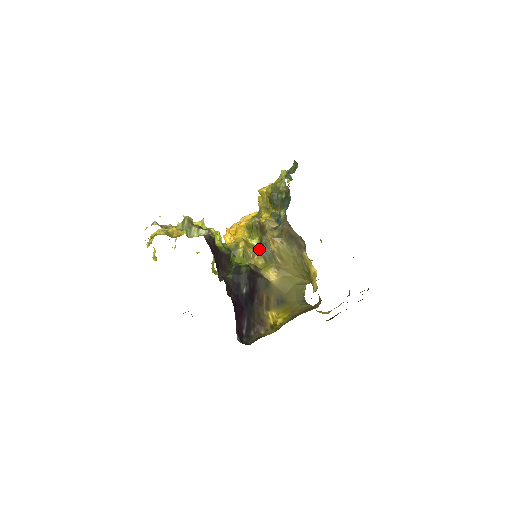
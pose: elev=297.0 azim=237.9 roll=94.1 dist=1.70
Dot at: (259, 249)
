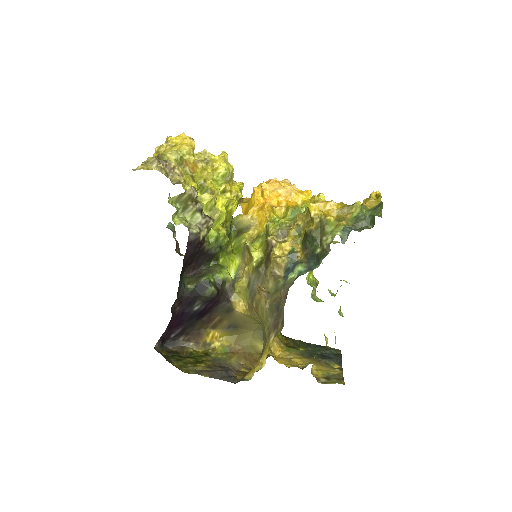
Dot at: (252, 269)
